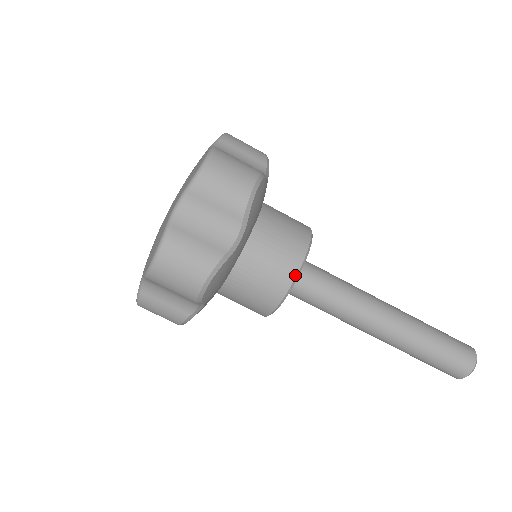
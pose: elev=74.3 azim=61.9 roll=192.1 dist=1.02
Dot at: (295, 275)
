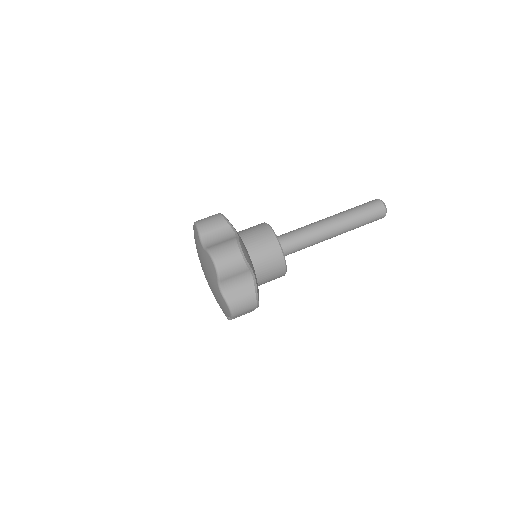
Dot at: occluded
